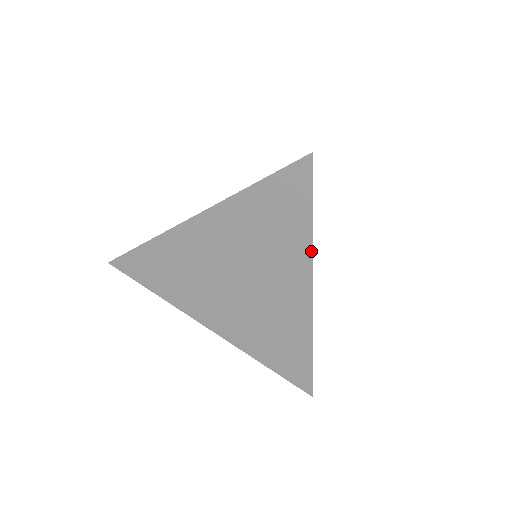
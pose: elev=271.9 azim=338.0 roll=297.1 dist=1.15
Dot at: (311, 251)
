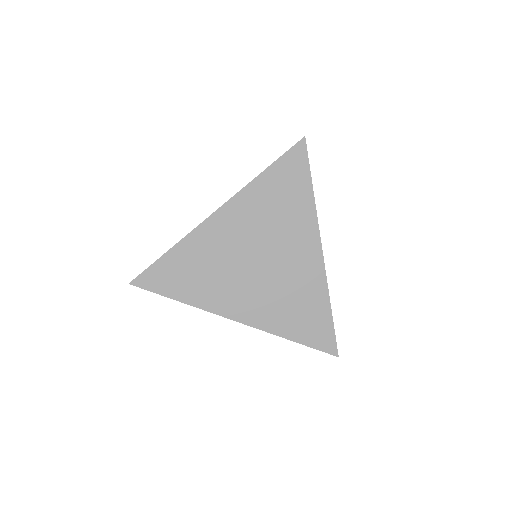
Dot at: (315, 213)
